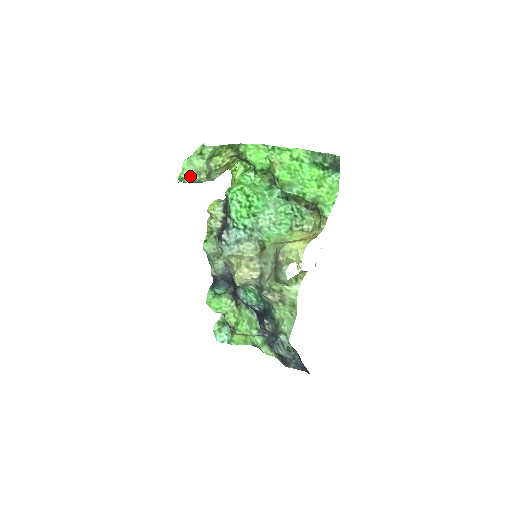
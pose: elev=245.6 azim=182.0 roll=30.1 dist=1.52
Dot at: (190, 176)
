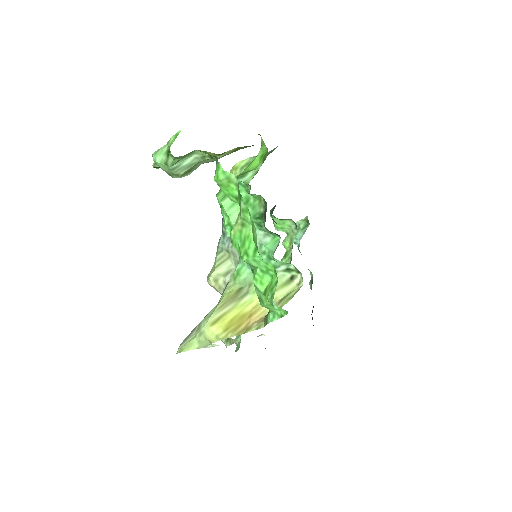
Dot at: (164, 170)
